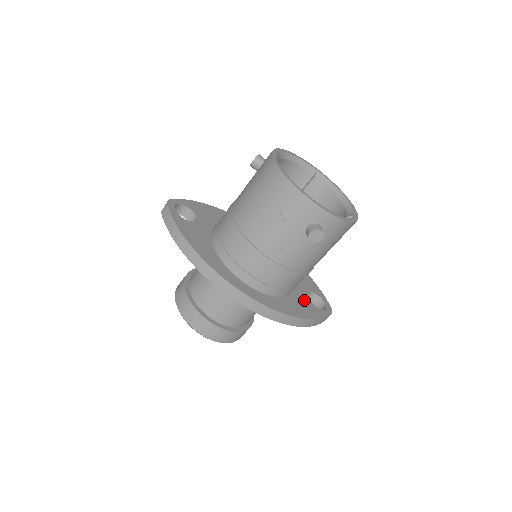
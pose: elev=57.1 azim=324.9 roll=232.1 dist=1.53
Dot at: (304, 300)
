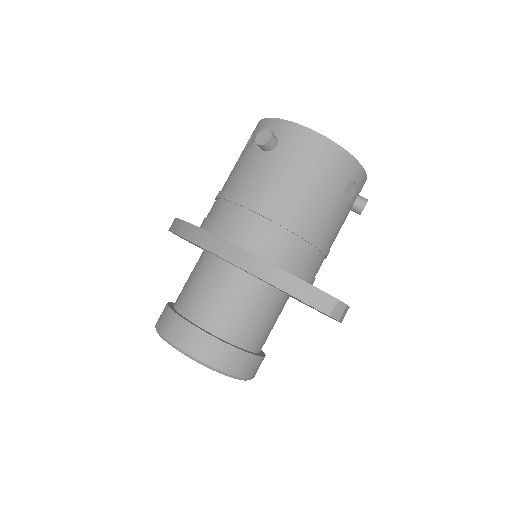
Dot at: occluded
